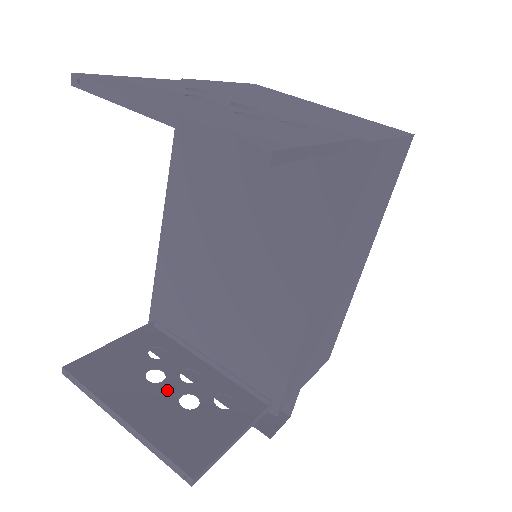
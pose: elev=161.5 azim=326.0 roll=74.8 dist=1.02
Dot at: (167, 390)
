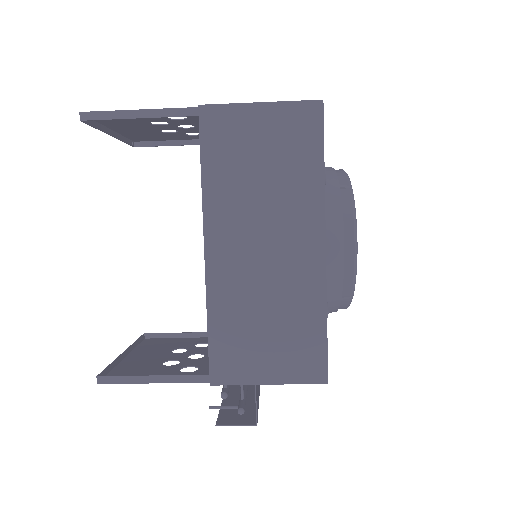
Dot at: (171, 356)
